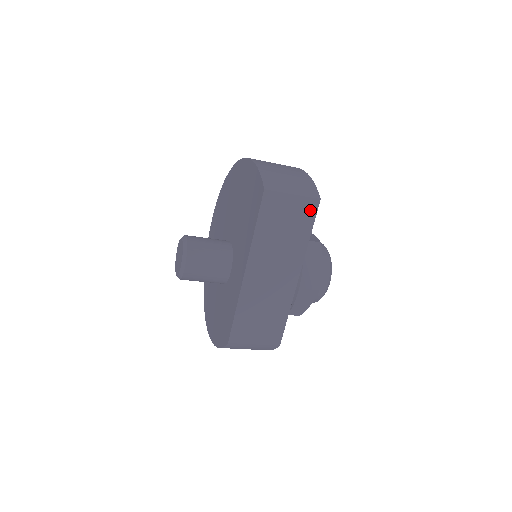
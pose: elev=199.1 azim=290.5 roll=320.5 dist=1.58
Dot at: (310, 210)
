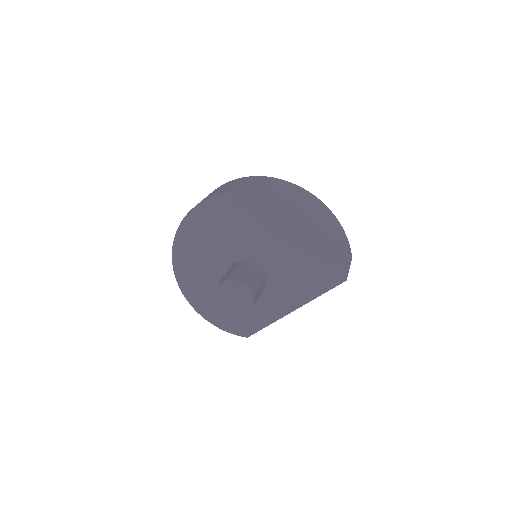
Dot at: occluded
